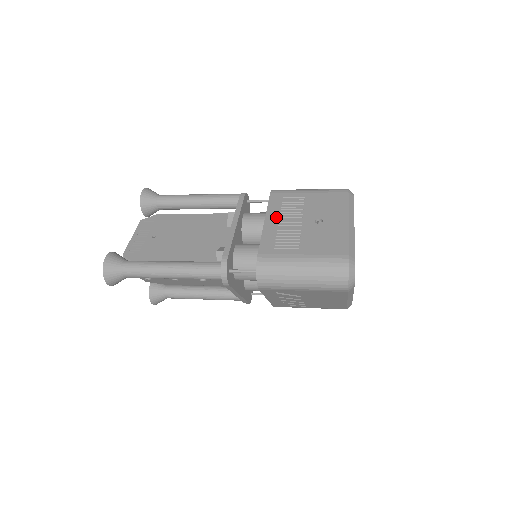
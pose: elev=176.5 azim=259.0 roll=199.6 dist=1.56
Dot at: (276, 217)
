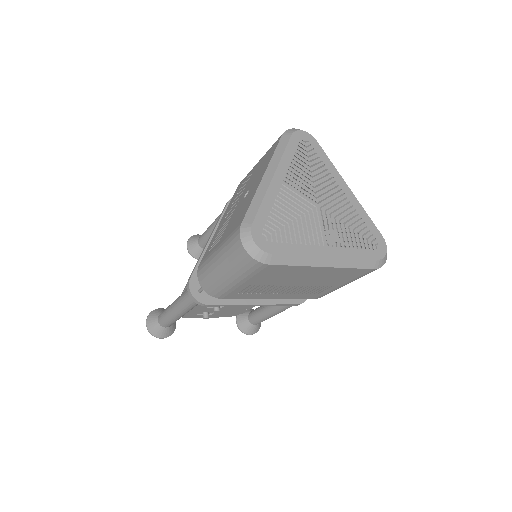
Dot at: (227, 212)
